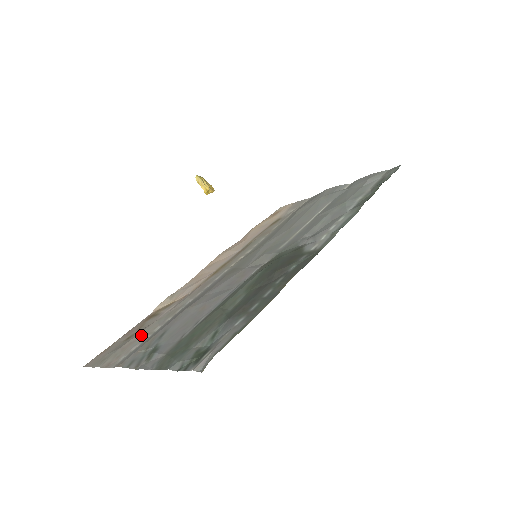
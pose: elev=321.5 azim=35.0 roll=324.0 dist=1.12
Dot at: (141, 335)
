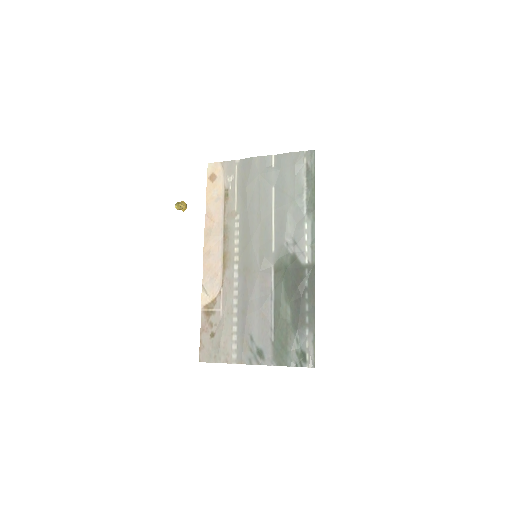
Dot at: (226, 336)
